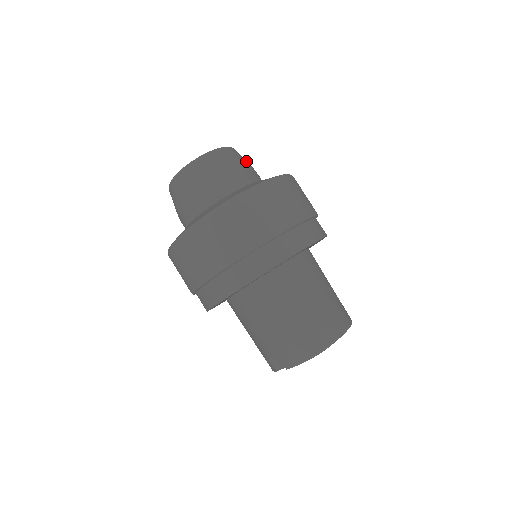
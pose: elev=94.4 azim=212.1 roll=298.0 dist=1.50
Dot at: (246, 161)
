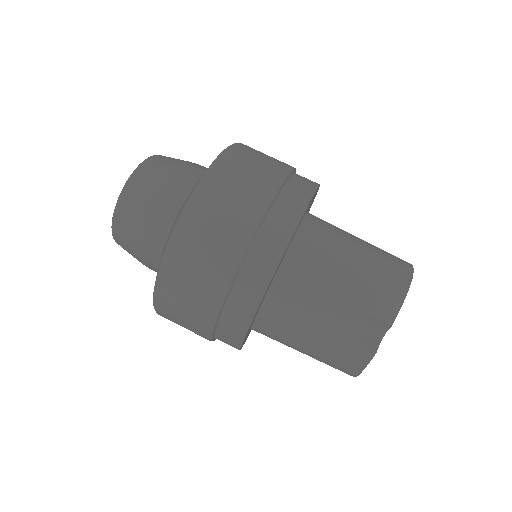
Dot at: occluded
